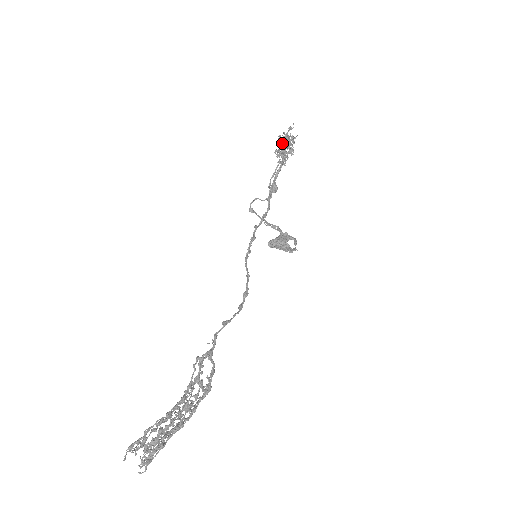
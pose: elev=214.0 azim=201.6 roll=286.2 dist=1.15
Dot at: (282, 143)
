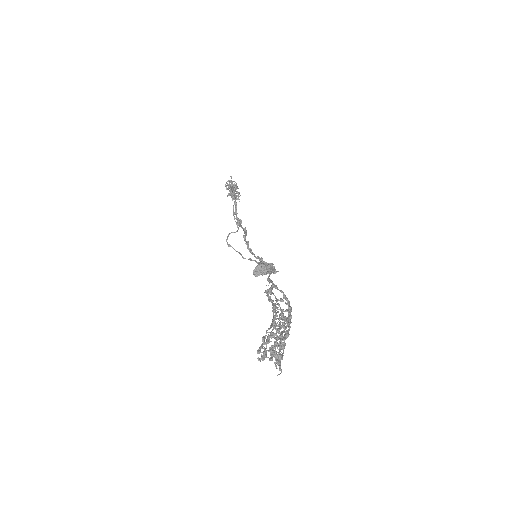
Dot at: (230, 187)
